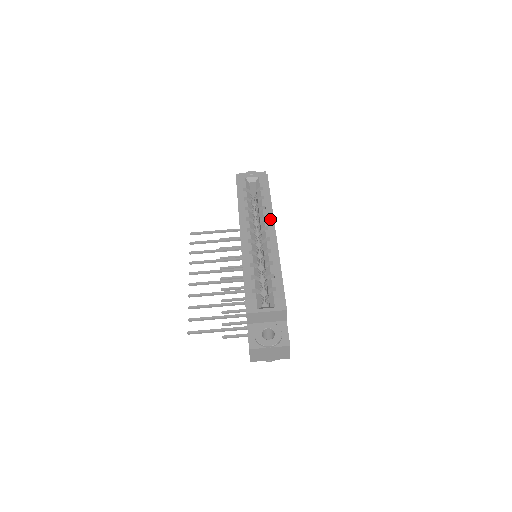
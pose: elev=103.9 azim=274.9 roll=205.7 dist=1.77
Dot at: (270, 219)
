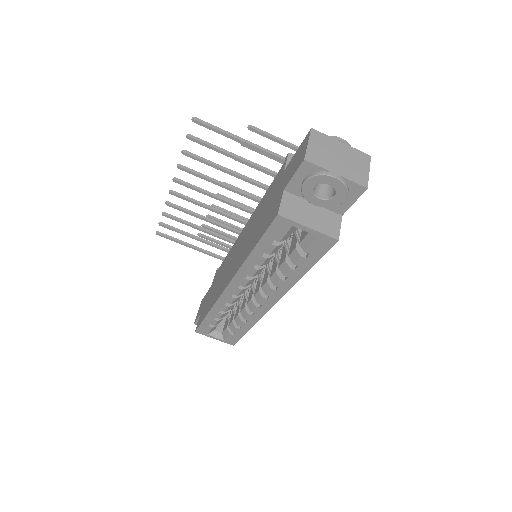
Dot at: (279, 293)
